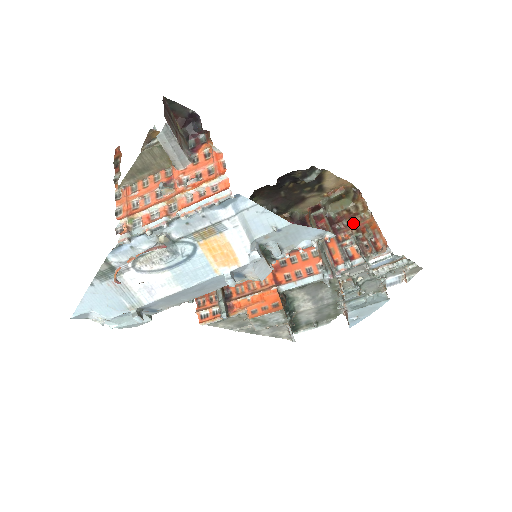
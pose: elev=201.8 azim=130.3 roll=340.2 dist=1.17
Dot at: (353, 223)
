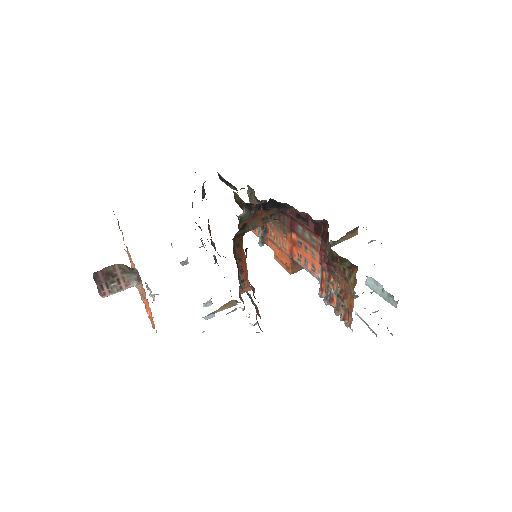
Dot at: (343, 282)
